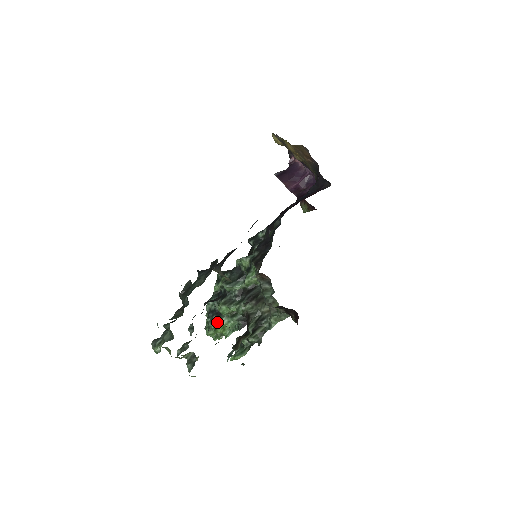
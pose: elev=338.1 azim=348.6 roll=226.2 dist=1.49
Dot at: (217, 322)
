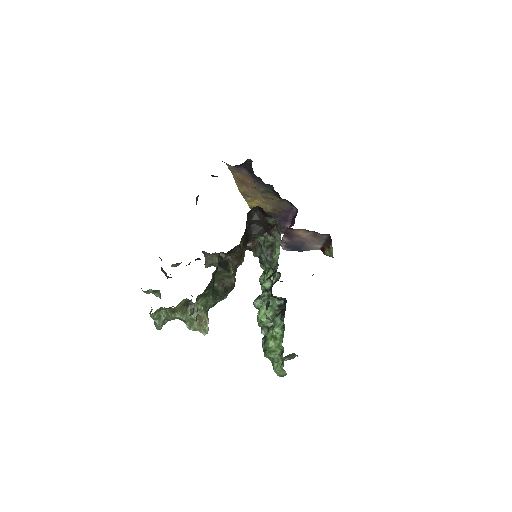
Dot at: (266, 339)
